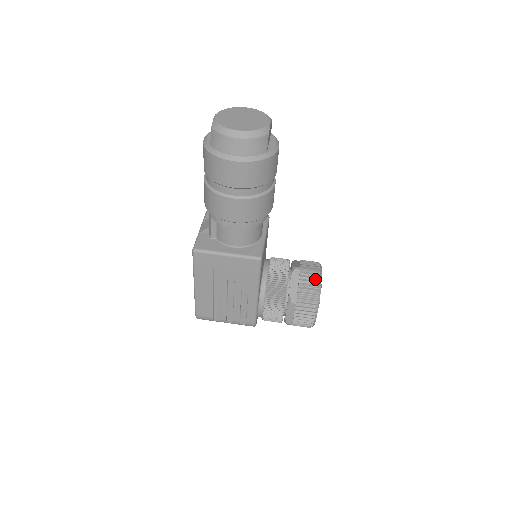
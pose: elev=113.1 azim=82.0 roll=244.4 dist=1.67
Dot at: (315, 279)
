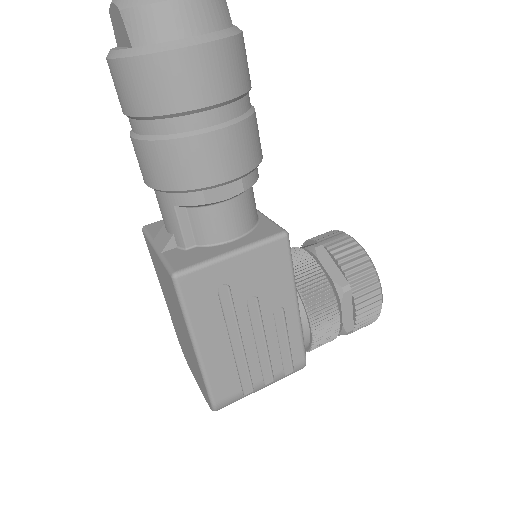
Dot at: (351, 244)
